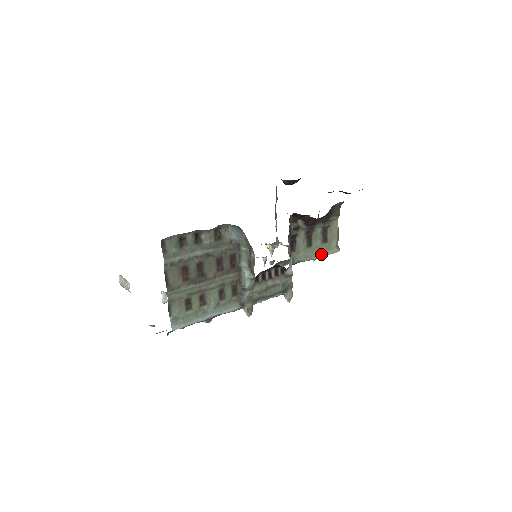
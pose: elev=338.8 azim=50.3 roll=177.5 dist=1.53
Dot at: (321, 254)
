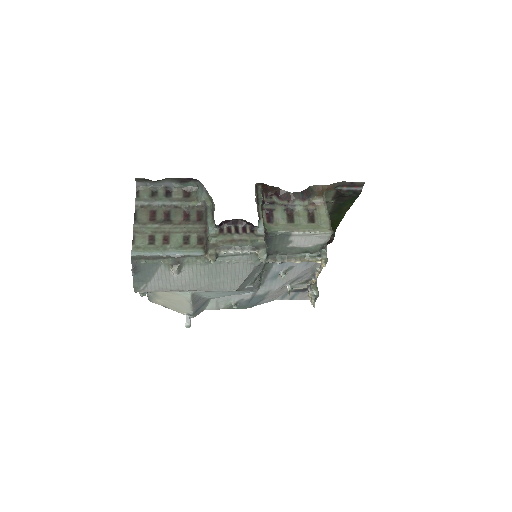
Dot at: (306, 230)
